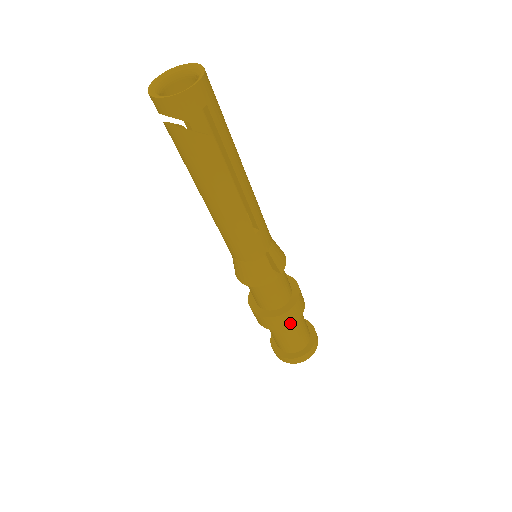
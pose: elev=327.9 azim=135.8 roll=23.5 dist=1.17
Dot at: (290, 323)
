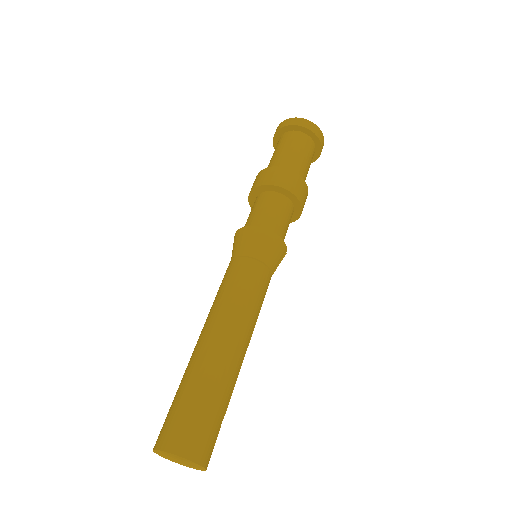
Dot at: occluded
